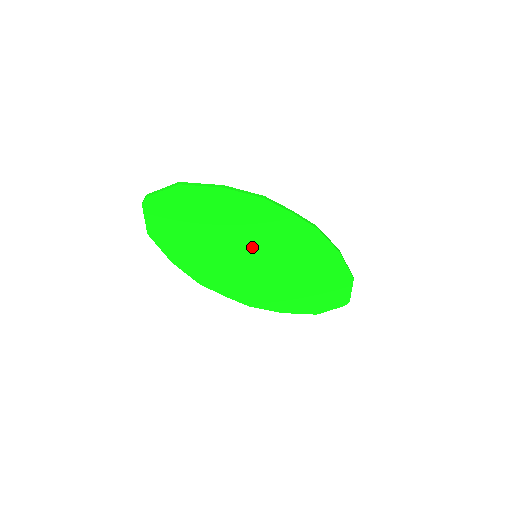
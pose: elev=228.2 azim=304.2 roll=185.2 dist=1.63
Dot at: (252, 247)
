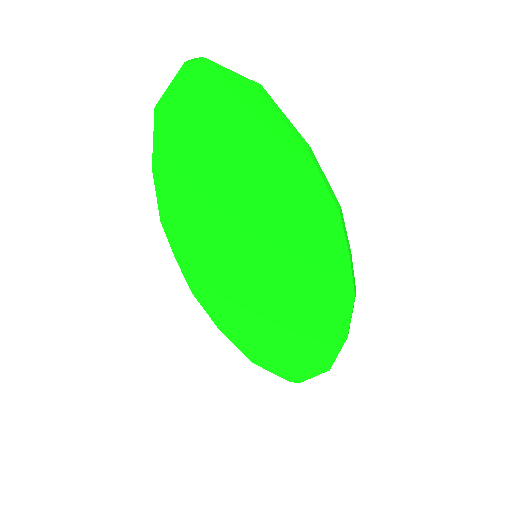
Dot at: (263, 244)
